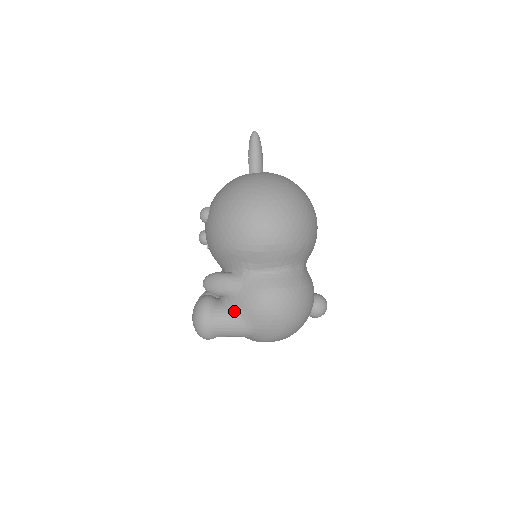
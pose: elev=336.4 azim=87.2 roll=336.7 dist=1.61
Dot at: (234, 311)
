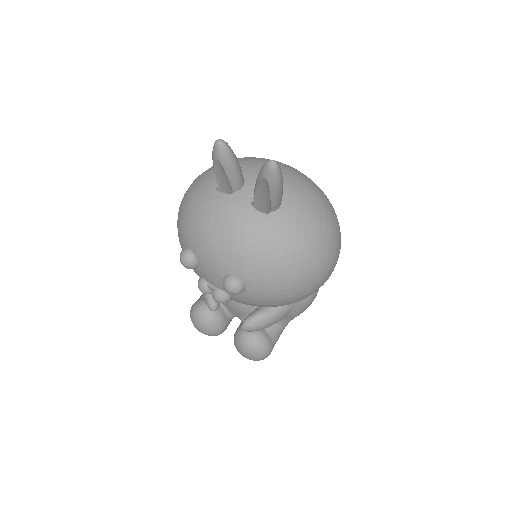
Dot at: (284, 324)
